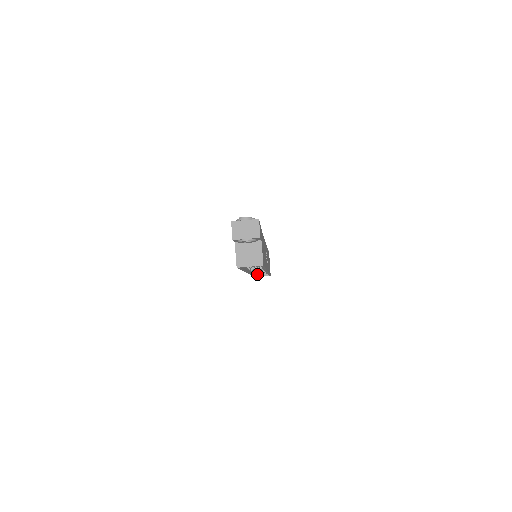
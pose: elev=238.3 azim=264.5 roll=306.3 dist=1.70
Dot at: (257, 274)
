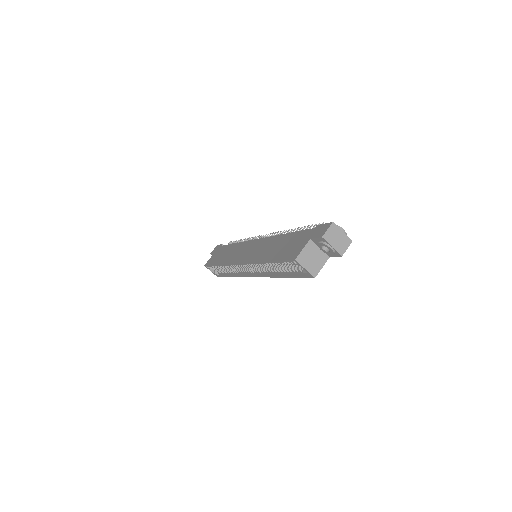
Dot at: (212, 266)
